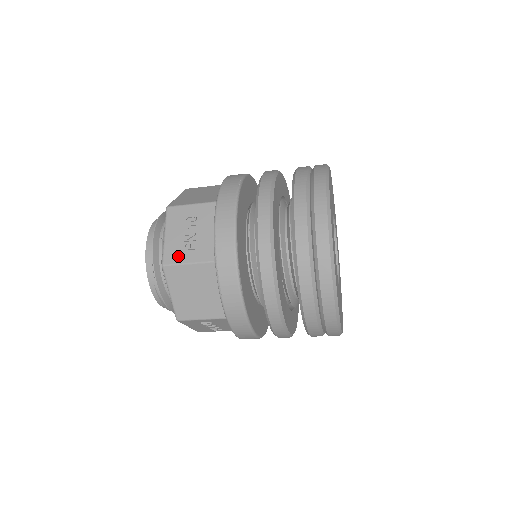
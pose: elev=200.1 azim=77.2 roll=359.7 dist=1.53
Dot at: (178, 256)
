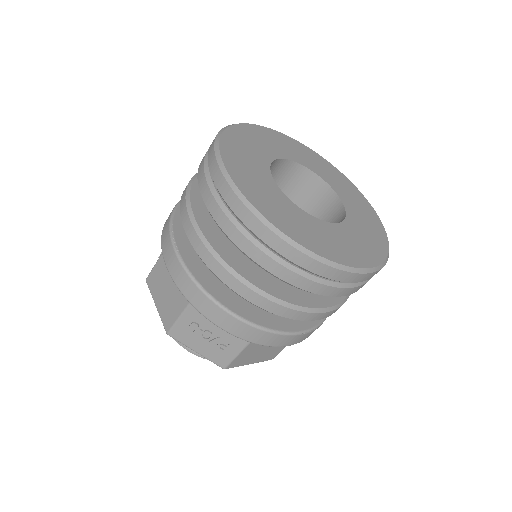
Dot at: occluded
